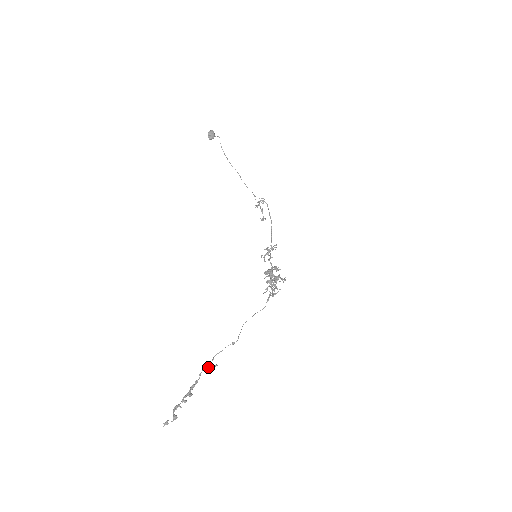
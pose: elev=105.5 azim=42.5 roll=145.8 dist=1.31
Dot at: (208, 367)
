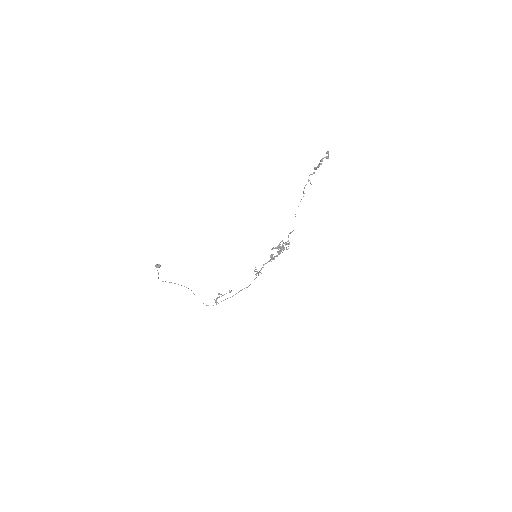
Dot at: (309, 180)
